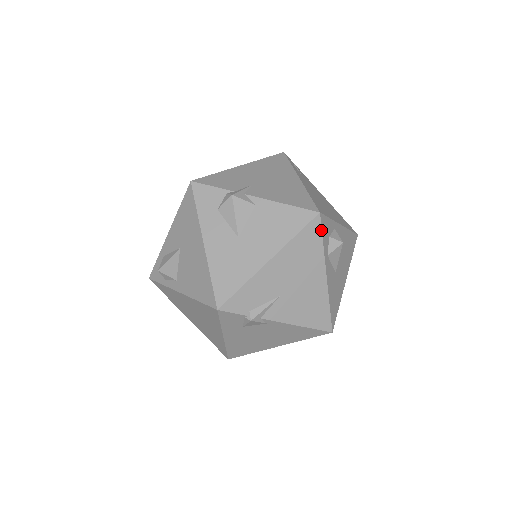
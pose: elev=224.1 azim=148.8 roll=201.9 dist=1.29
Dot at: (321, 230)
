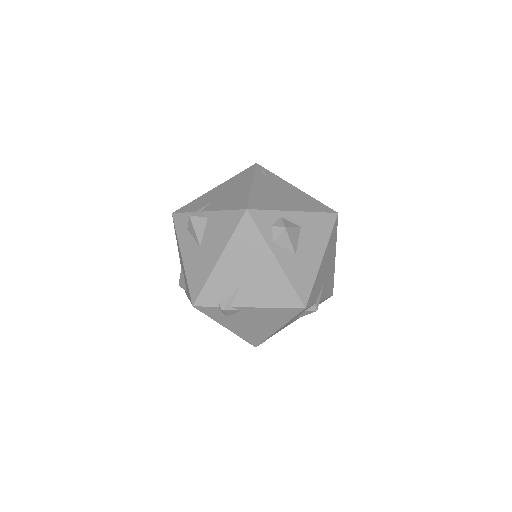
Dot at: (254, 223)
